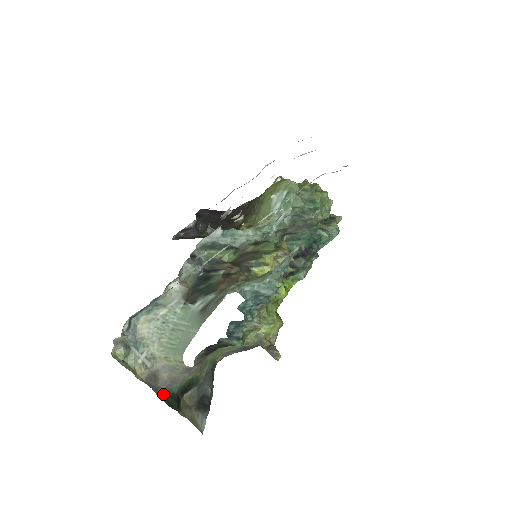
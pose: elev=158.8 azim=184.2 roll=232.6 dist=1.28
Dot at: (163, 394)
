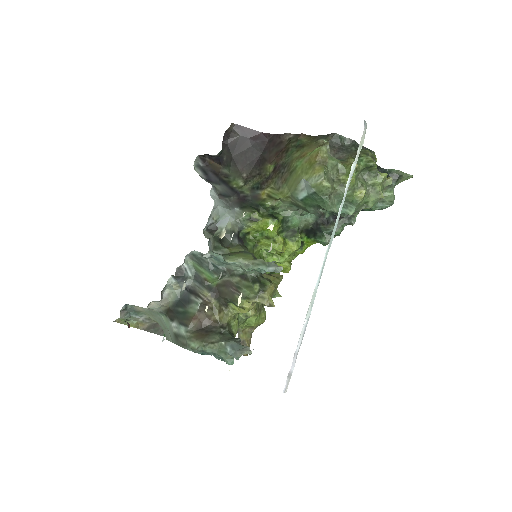
Dot at: occluded
